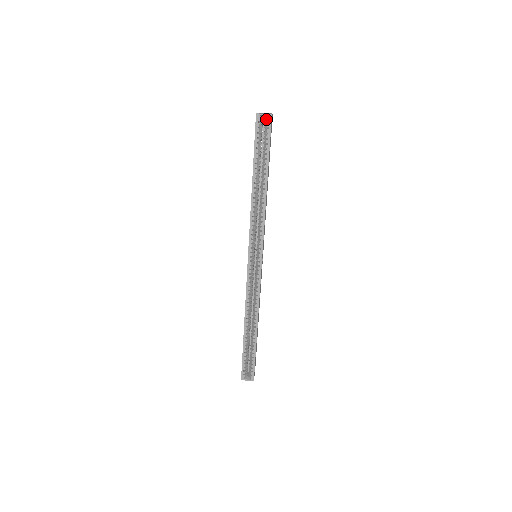
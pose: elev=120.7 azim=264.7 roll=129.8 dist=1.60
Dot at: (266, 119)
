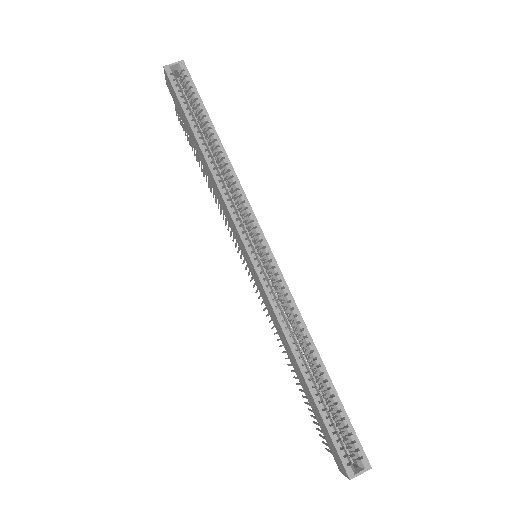
Dot at: (179, 69)
